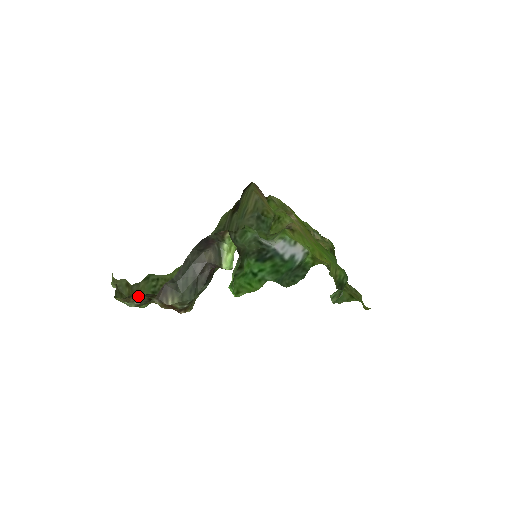
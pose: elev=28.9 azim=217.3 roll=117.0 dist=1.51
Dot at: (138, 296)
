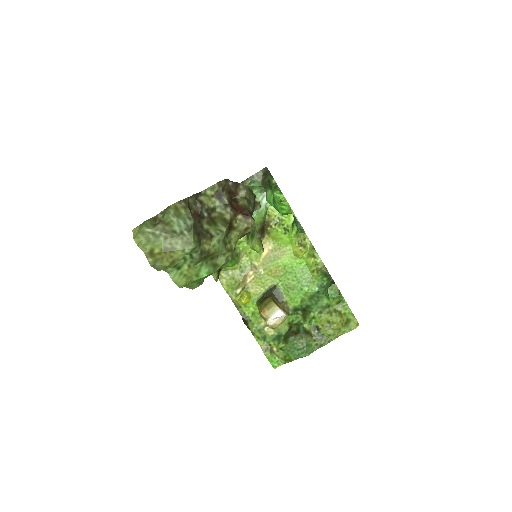
Dot at: (205, 189)
